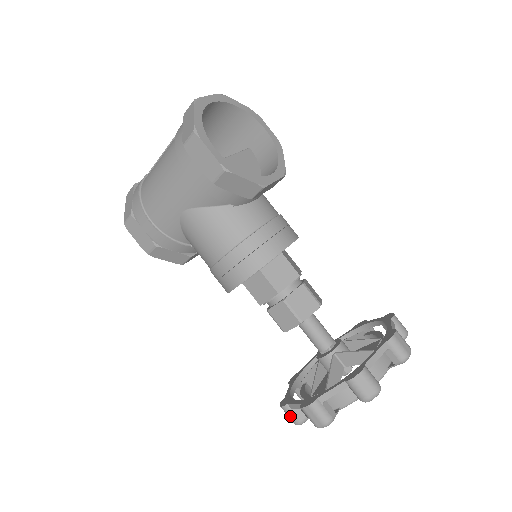
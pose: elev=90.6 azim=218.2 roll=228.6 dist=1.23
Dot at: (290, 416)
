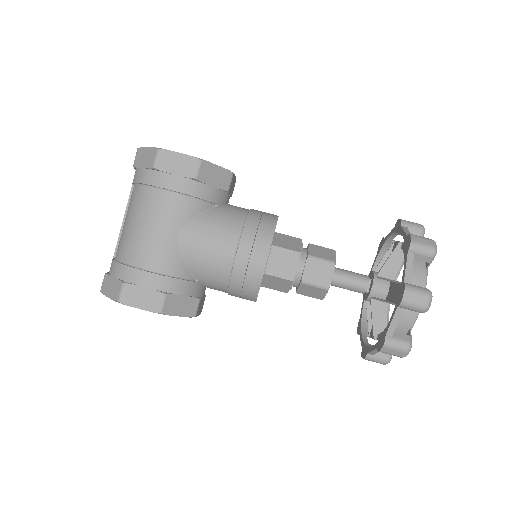
Dot at: (397, 345)
